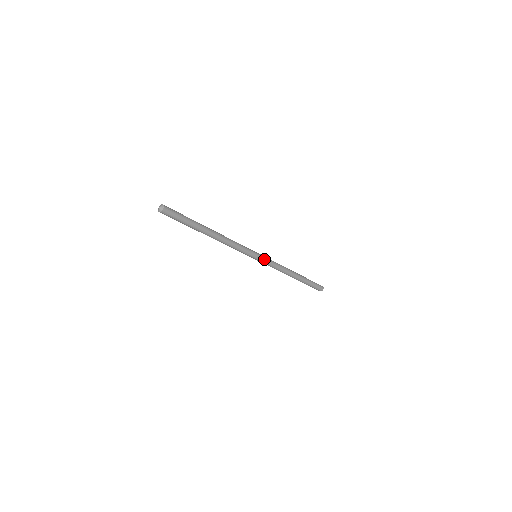
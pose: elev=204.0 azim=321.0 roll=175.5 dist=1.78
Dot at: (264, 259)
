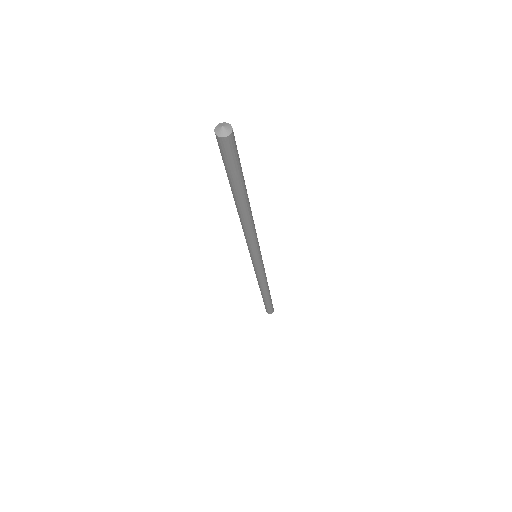
Dot at: occluded
